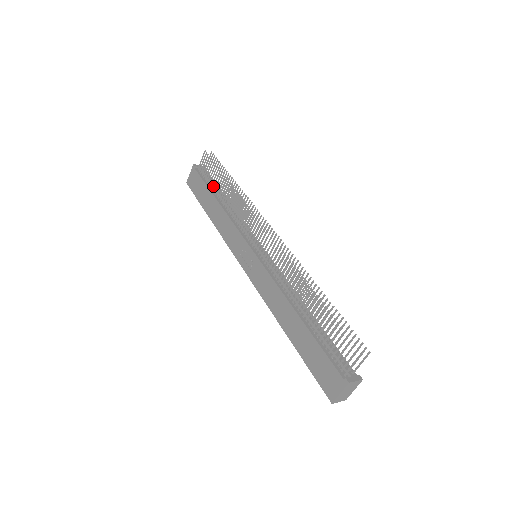
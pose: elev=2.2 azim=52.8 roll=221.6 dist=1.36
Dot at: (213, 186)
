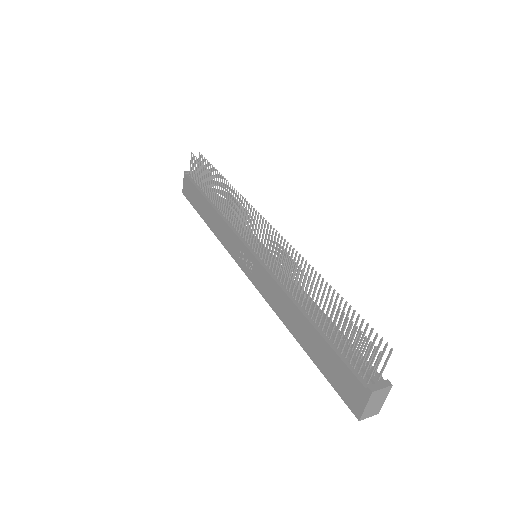
Dot at: occluded
